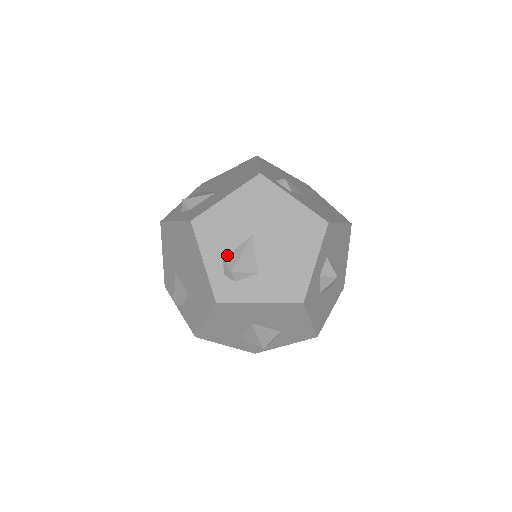
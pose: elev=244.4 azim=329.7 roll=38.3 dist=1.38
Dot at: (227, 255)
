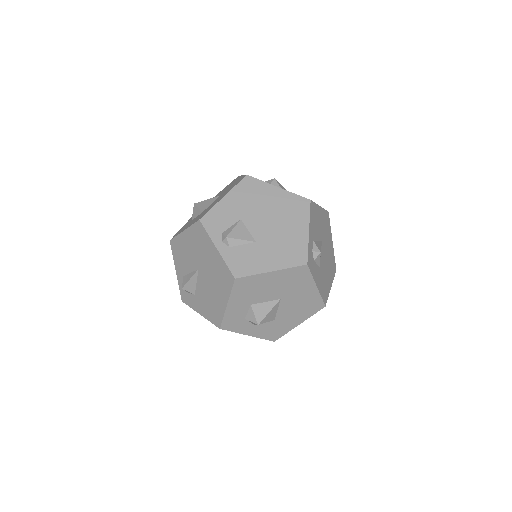
Dot at: (315, 240)
